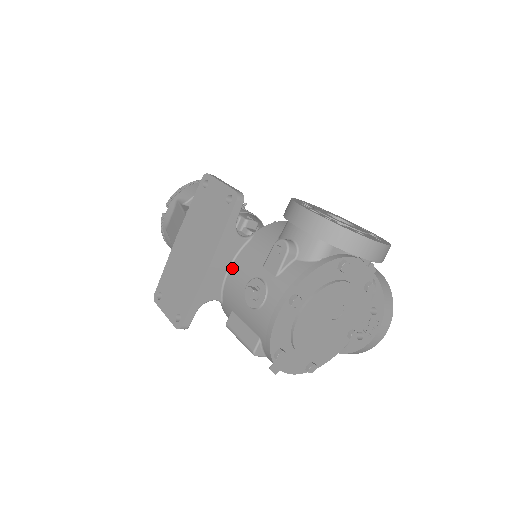
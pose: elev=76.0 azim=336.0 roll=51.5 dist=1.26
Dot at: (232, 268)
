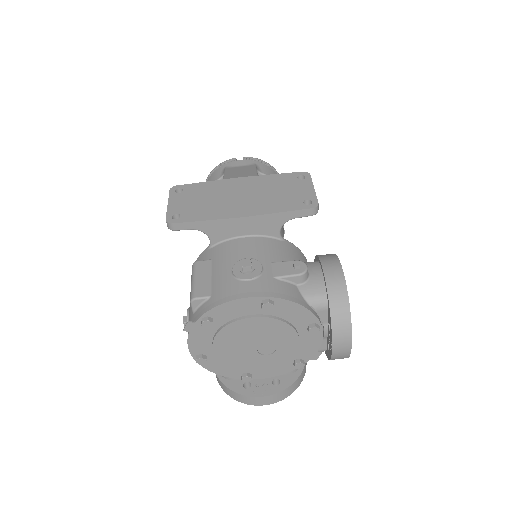
Dot at: (249, 238)
